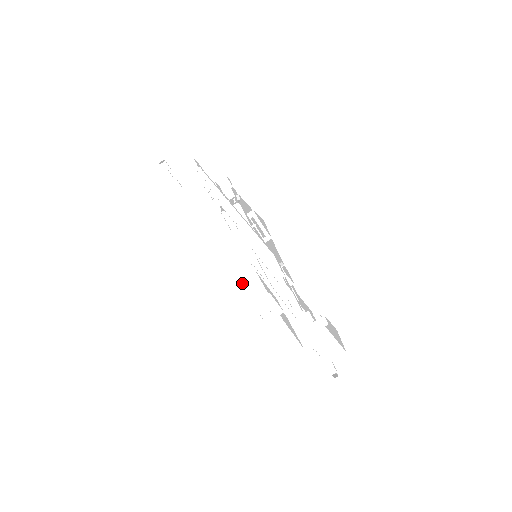
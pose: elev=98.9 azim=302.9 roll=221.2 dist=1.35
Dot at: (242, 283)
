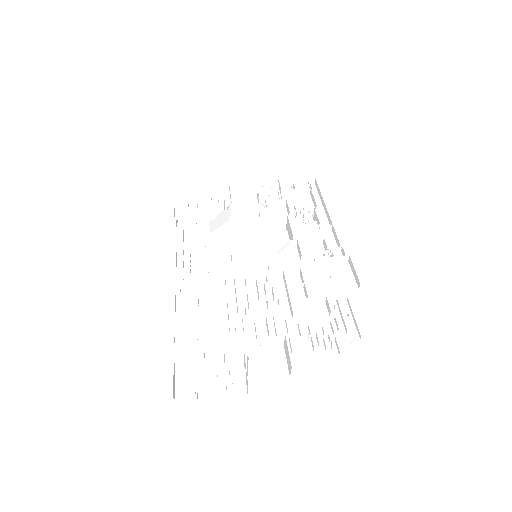
Dot at: (180, 366)
